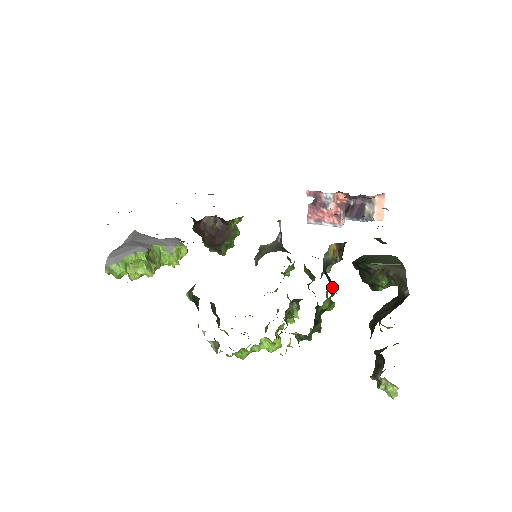
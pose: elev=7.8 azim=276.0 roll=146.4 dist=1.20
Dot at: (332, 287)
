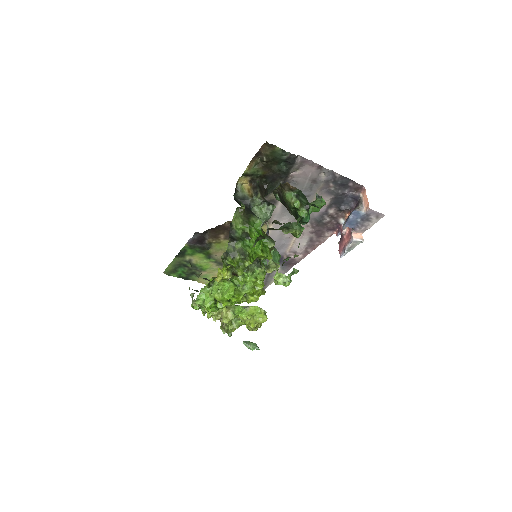
Dot at: (256, 220)
